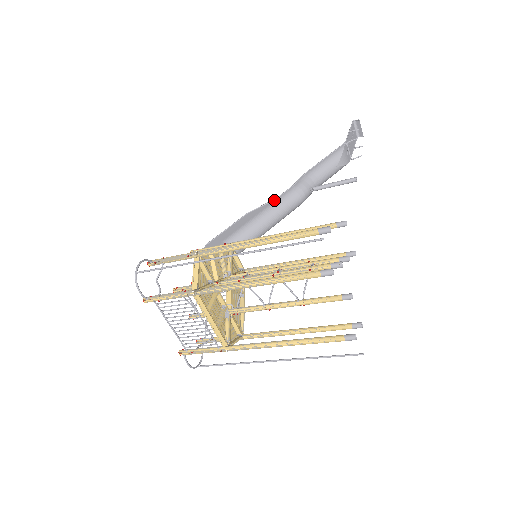
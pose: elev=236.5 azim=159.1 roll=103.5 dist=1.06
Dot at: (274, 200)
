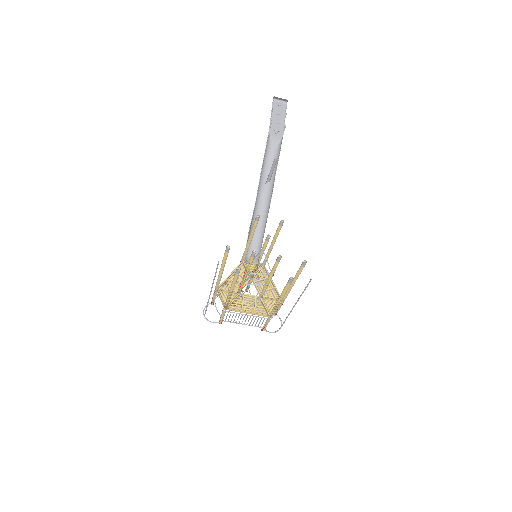
Dot at: (254, 209)
